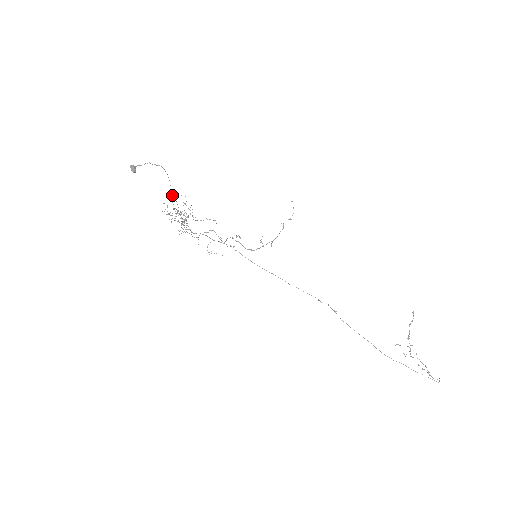
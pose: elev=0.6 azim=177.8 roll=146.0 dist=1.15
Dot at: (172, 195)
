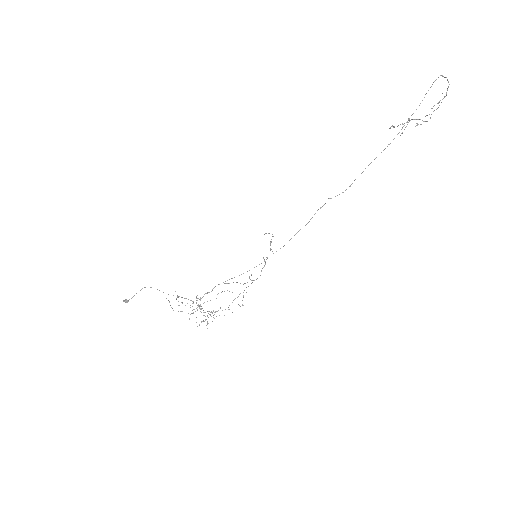
Dot at: occluded
